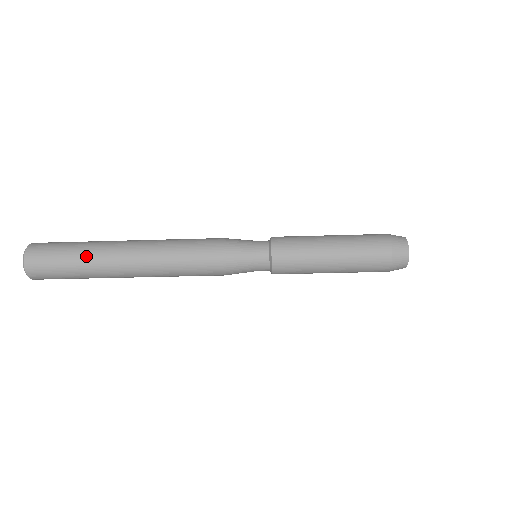
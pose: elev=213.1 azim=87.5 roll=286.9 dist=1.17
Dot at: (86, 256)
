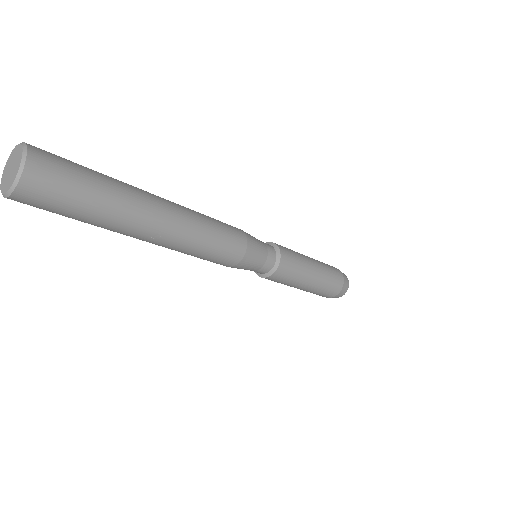
Dot at: (105, 222)
